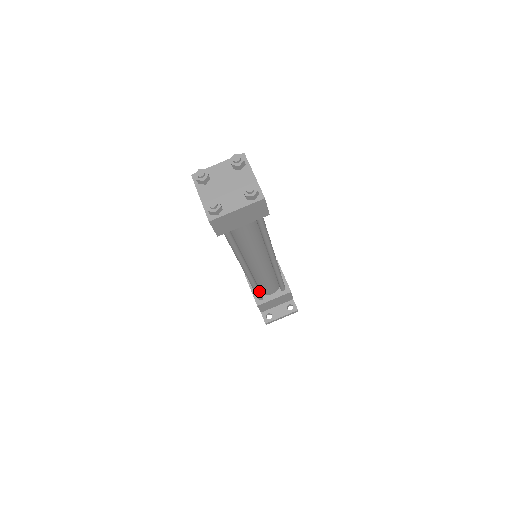
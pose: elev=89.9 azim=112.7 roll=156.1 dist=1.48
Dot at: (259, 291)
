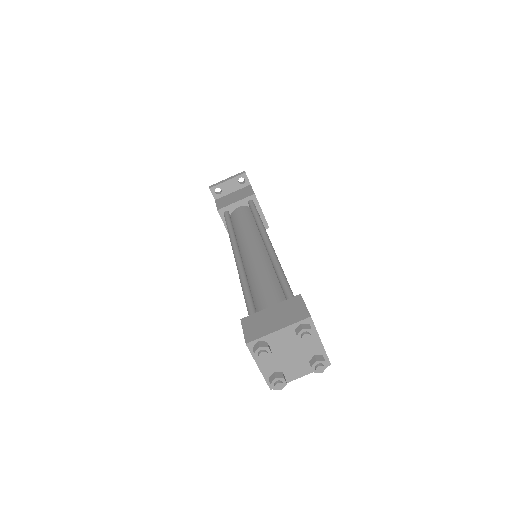
Dot at: occluded
